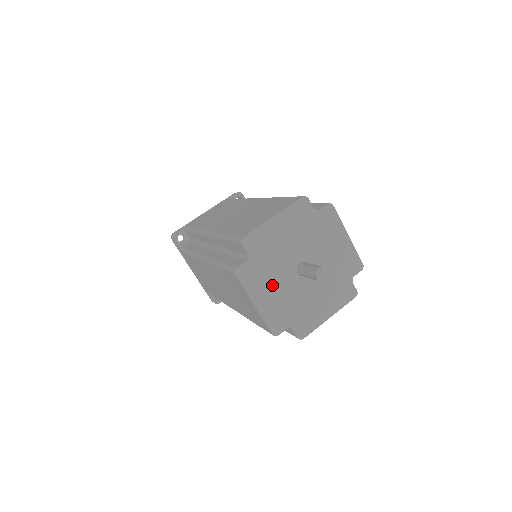
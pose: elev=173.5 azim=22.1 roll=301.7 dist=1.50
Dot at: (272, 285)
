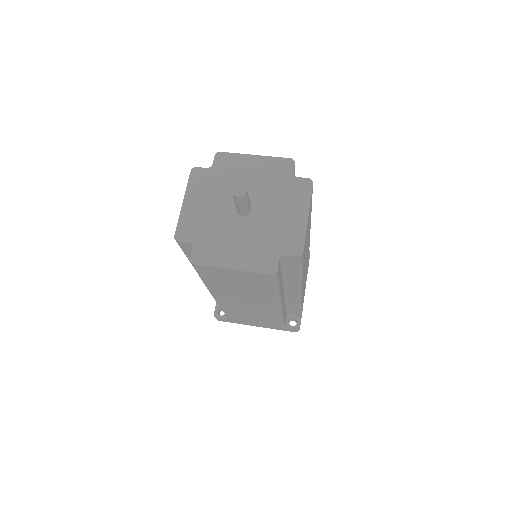
Dot at: (231, 243)
